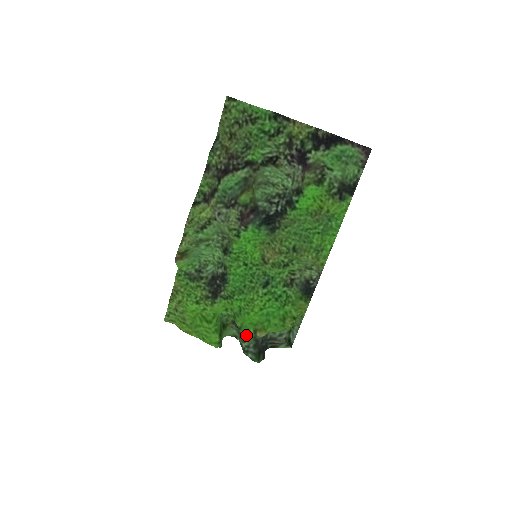
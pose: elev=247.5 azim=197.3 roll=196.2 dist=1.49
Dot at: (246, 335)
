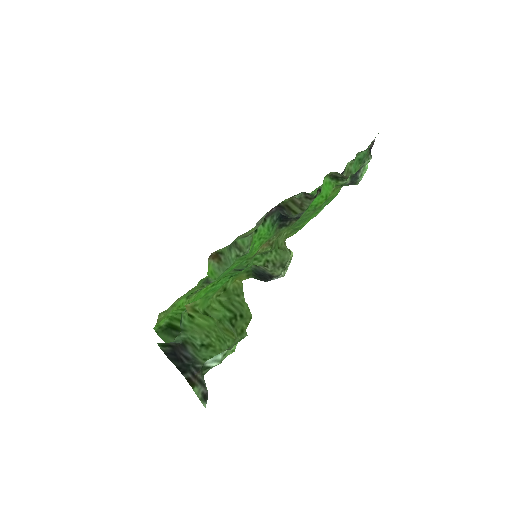
Dot at: (182, 321)
